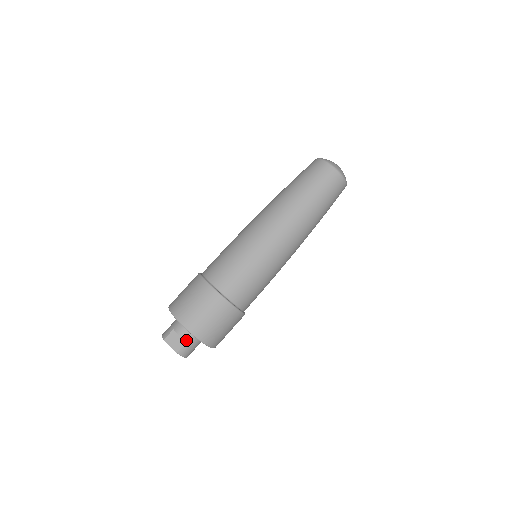
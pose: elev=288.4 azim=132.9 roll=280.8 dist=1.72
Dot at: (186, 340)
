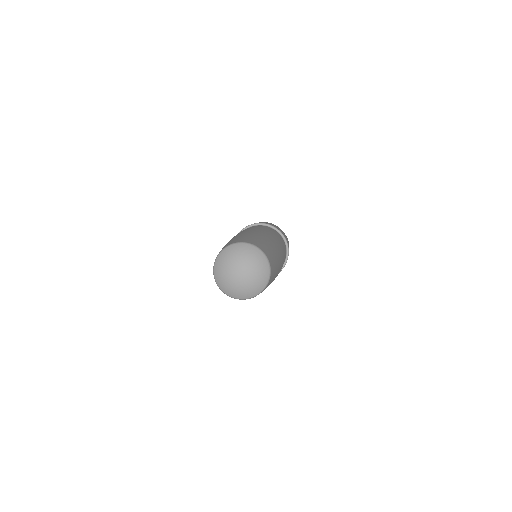
Dot at: occluded
